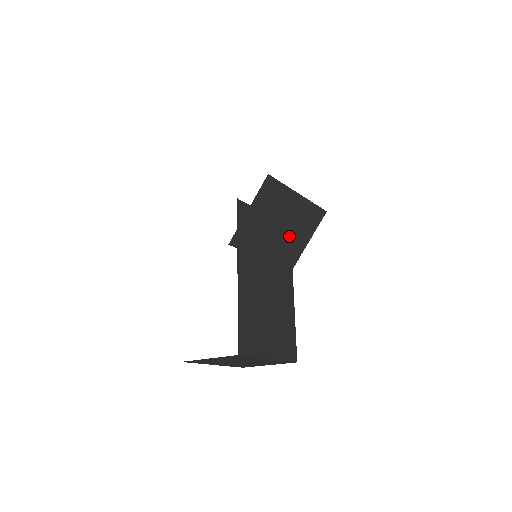
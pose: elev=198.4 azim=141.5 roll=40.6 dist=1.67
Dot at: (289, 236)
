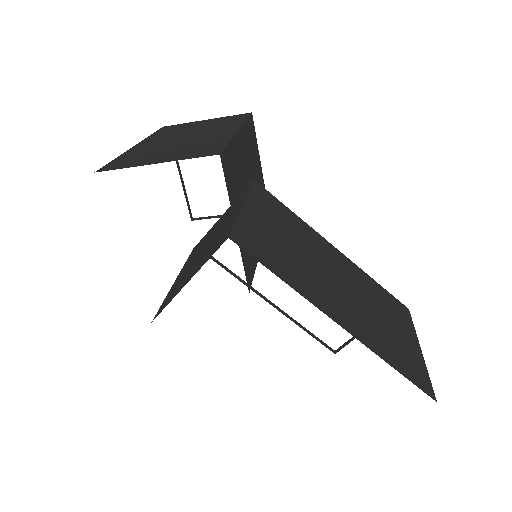
Dot at: (267, 193)
